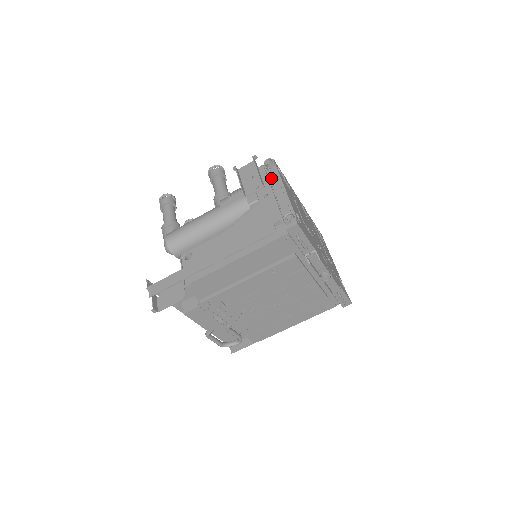
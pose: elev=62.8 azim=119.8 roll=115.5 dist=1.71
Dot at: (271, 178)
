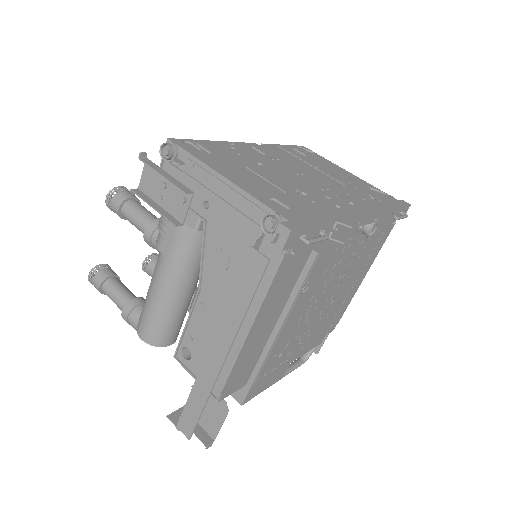
Dot at: (190, 173)
